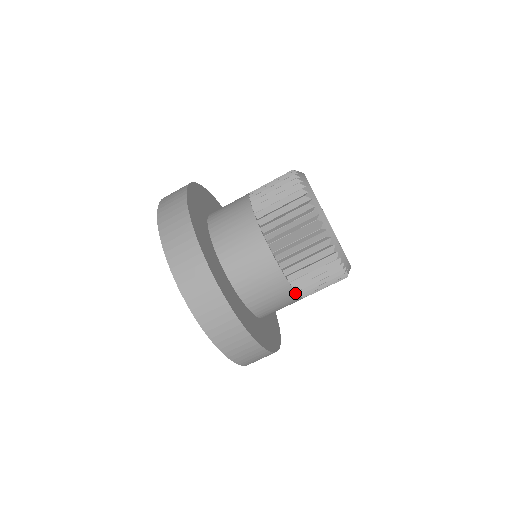
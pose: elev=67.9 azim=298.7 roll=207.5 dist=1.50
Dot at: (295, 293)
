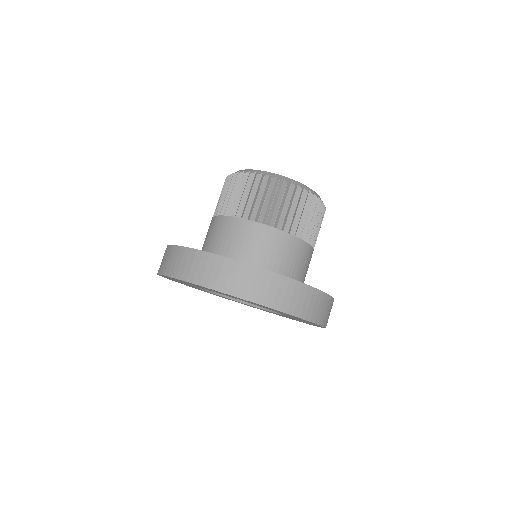
Dot at: occluded
